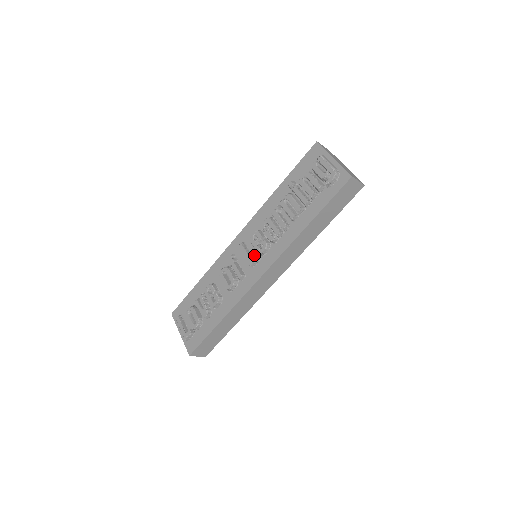
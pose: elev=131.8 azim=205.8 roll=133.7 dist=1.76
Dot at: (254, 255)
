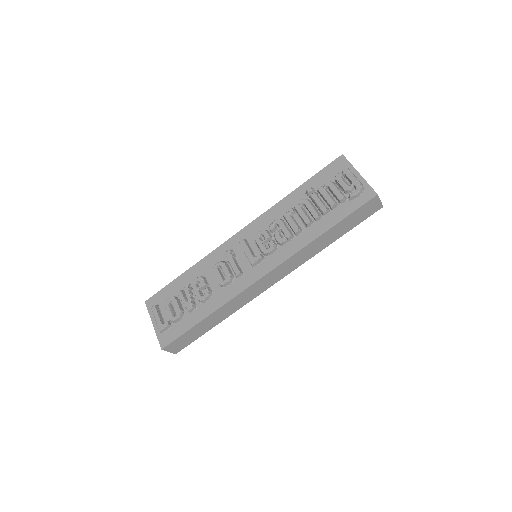
Dot at: (256, 254)
